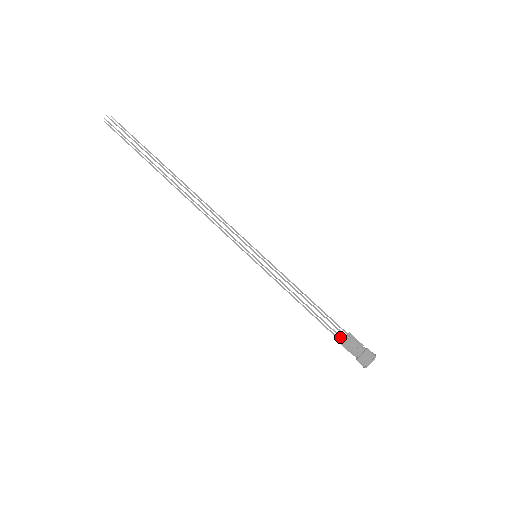
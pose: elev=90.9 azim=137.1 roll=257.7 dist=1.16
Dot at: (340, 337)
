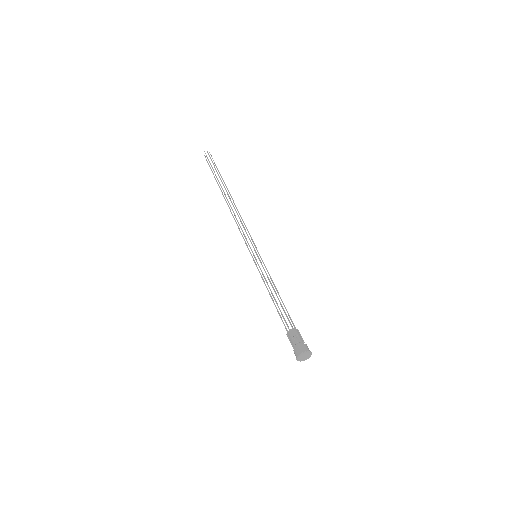
Dot at: (288, 328)
